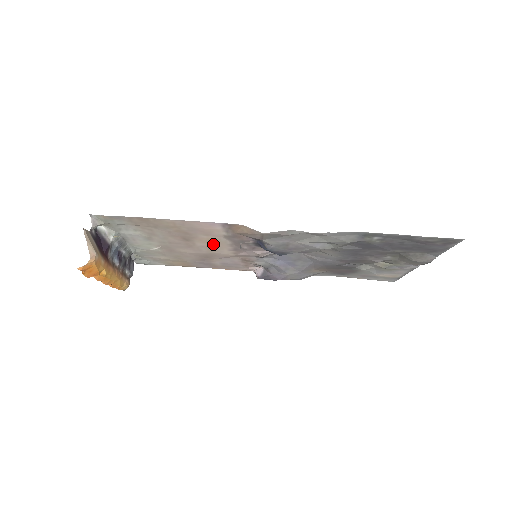
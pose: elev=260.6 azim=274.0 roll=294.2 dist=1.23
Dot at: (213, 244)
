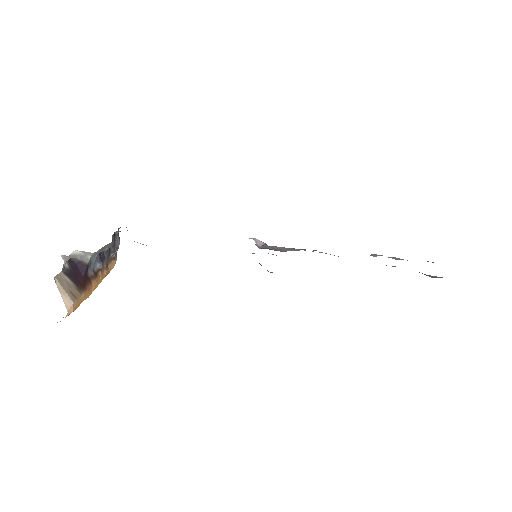
Dot at: occluded
